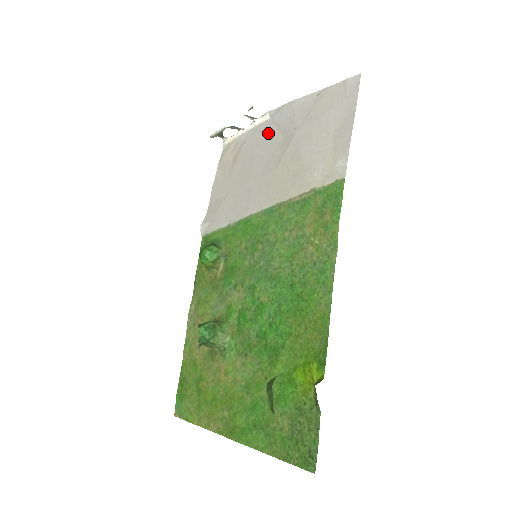
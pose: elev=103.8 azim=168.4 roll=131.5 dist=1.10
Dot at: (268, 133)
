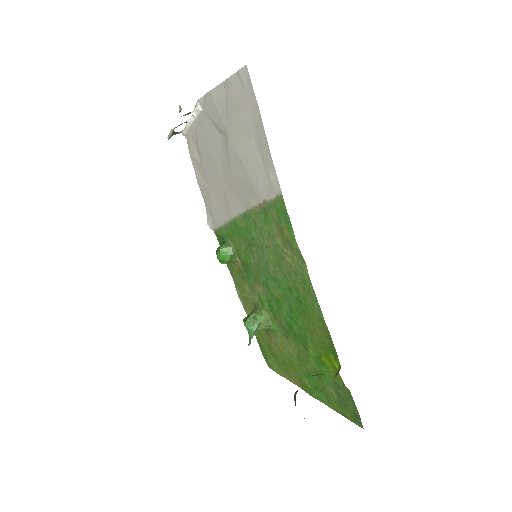
Dot at: (208, 128)
